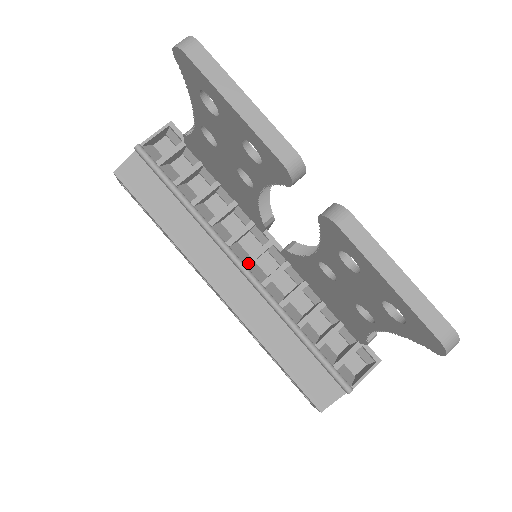
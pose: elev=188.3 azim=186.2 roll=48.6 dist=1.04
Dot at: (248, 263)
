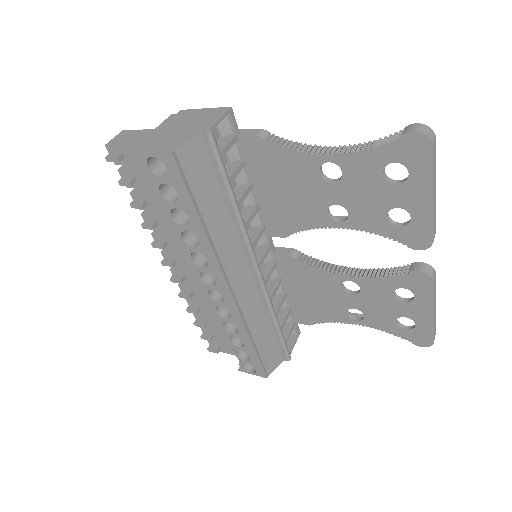
Dot at: (260, 265)
